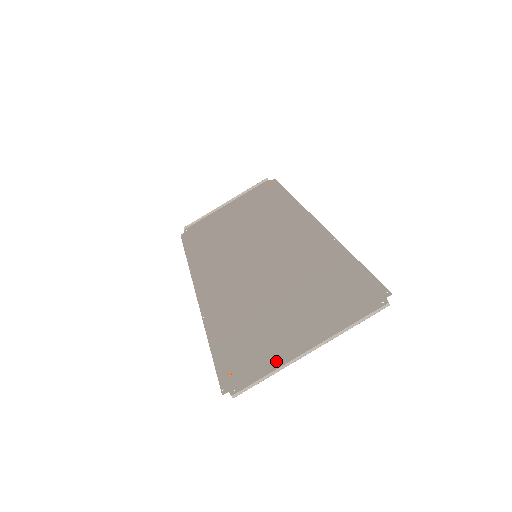
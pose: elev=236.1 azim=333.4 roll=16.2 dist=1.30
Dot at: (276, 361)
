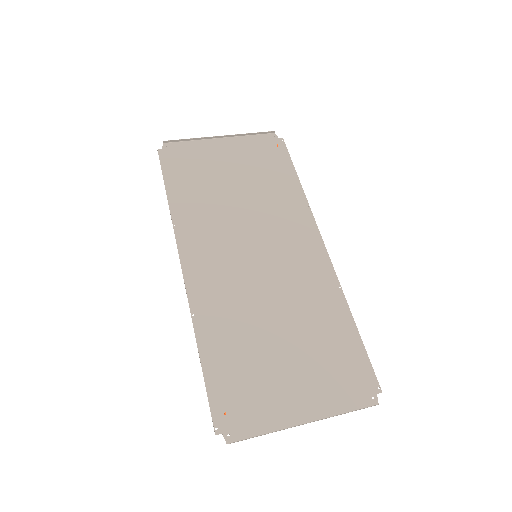
Dot at: (272, 418)
